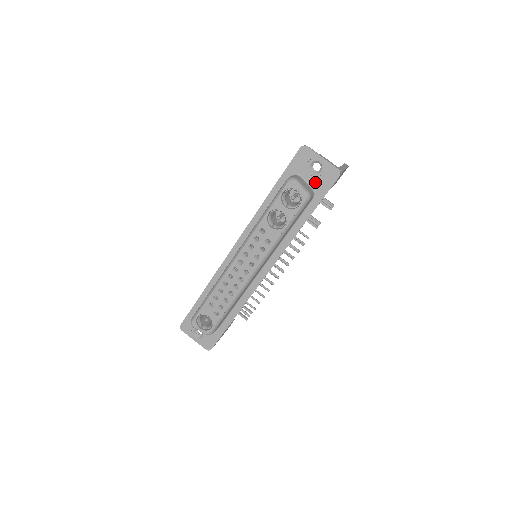
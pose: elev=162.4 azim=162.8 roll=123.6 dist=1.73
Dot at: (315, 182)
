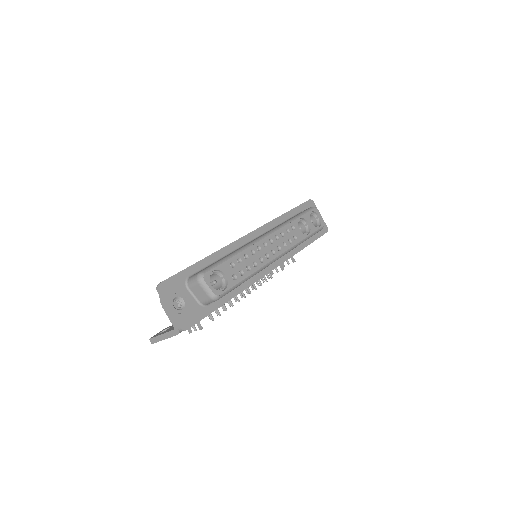
Dot at: occluded
